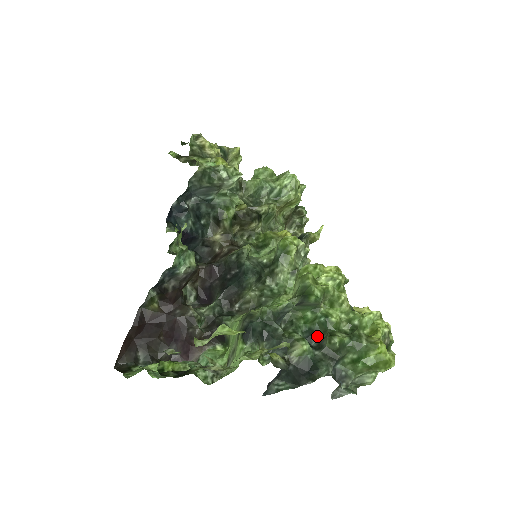
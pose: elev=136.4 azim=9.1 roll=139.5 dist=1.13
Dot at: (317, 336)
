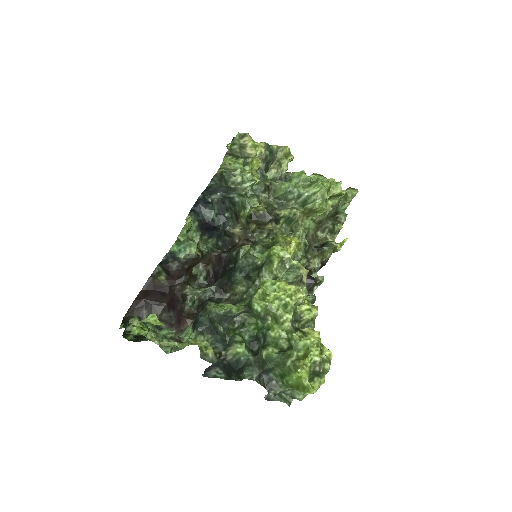
Dot at: (260, 343)
